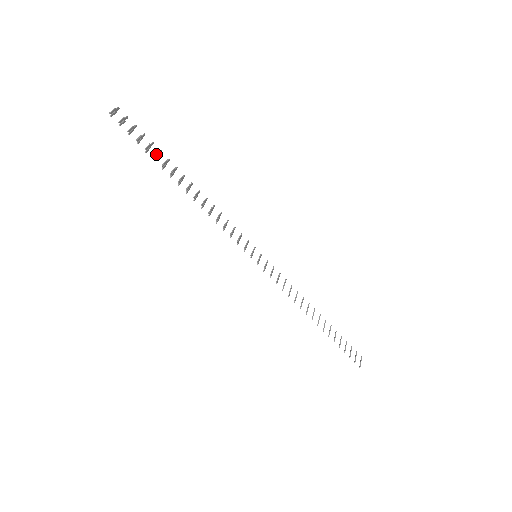
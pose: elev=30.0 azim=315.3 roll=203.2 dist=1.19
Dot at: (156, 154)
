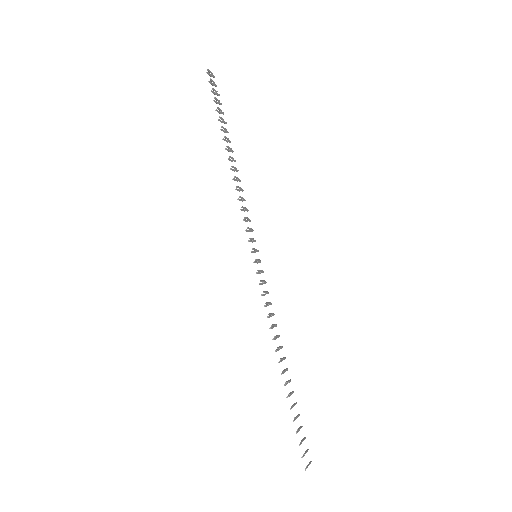
Dot at: (222, 118)
